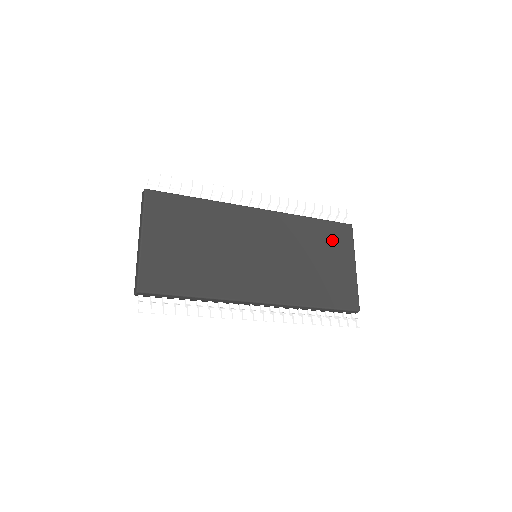
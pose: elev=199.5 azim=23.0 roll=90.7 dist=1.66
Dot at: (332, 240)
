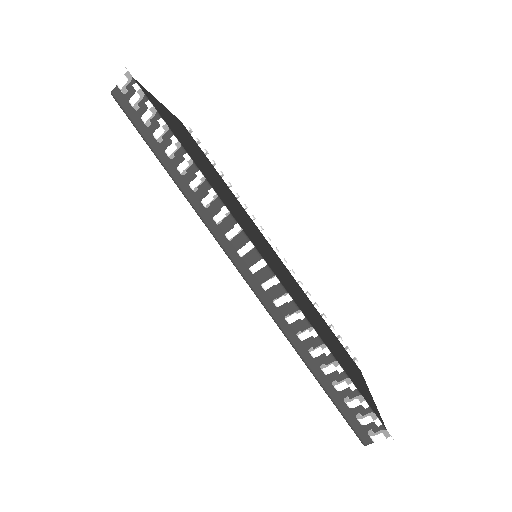
Dot at: (342, 348)
